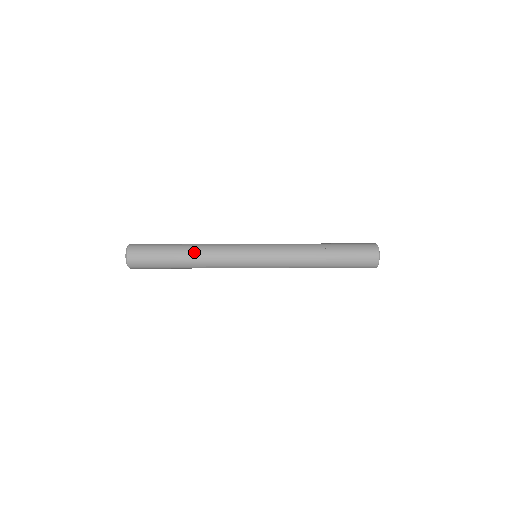
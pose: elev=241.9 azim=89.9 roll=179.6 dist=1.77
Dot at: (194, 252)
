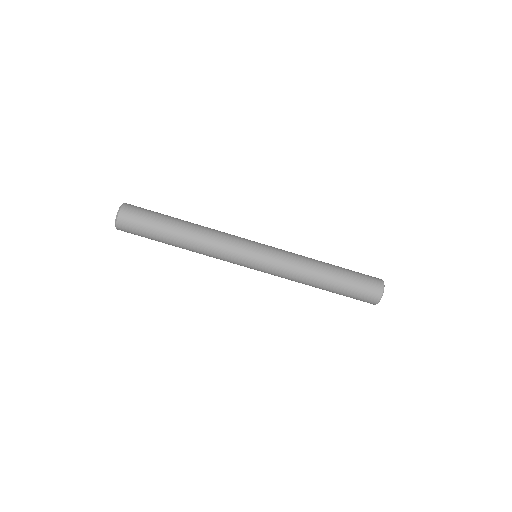
Dot at: (196, 224)
